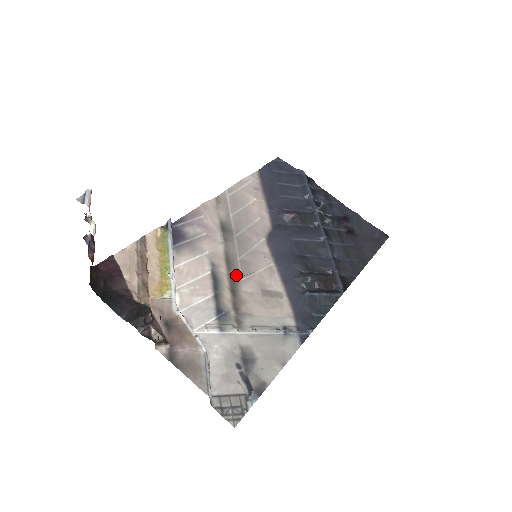
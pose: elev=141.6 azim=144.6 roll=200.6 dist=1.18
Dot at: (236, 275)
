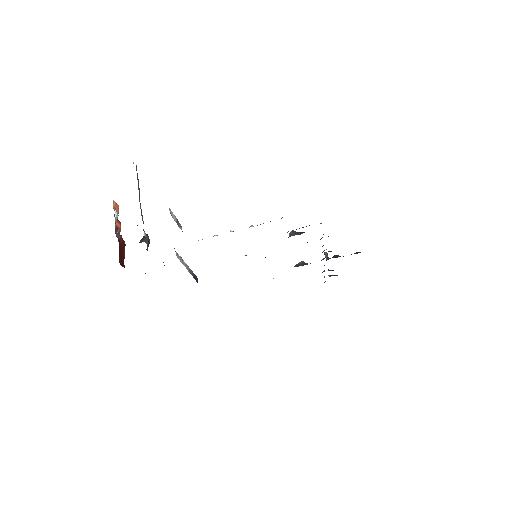
Dot at: occluded
